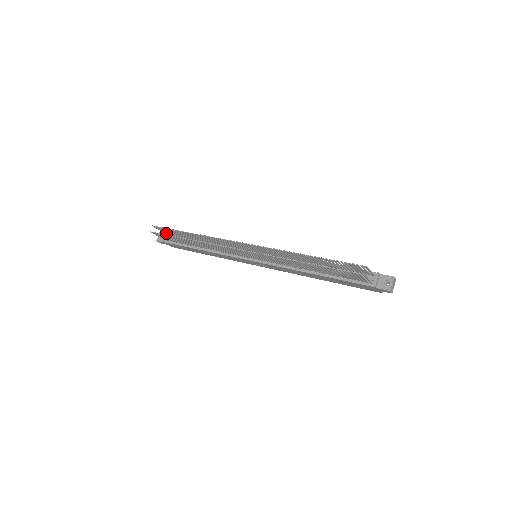
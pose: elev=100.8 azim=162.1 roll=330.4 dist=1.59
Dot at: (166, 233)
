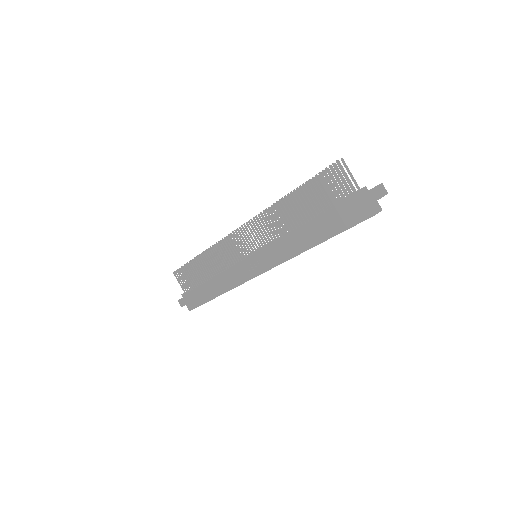
Dot at: occluded
